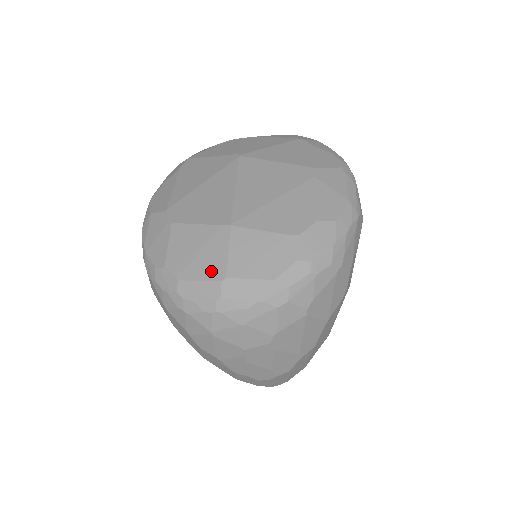
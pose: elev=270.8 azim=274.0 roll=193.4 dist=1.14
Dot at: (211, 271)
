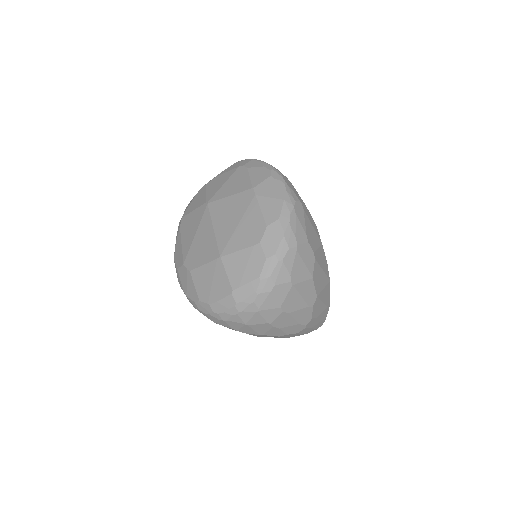
Dot at: (223, 291)
